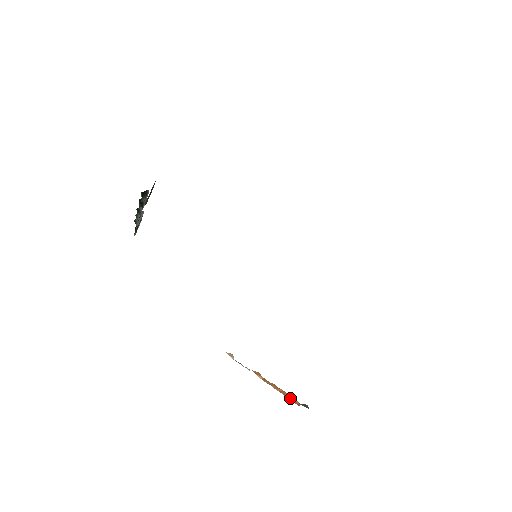
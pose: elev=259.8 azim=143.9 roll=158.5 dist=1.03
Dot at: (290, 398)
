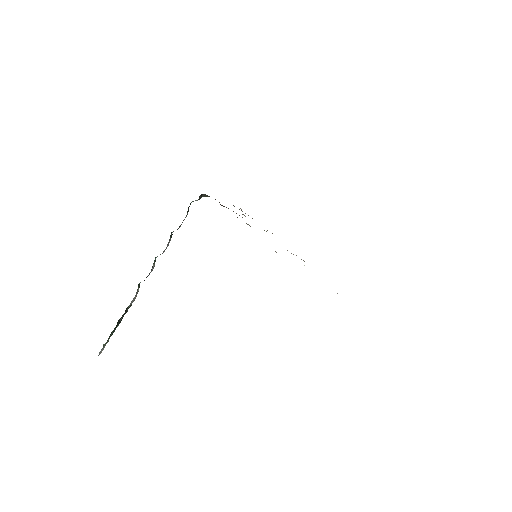
Dot at: occluded
